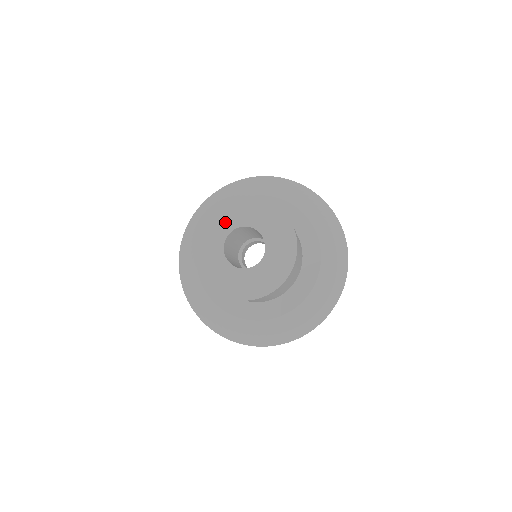
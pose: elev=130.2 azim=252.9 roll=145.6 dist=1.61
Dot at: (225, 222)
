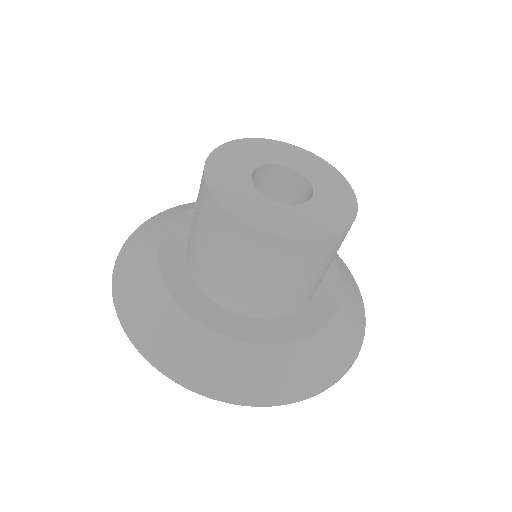
Dot at: (283, 156)
